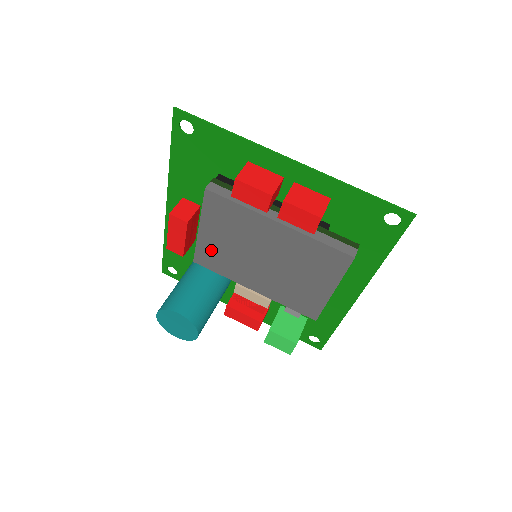
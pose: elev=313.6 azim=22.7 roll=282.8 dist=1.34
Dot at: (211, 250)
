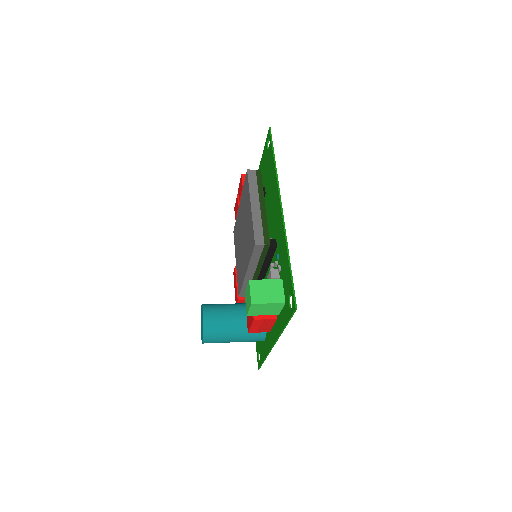
Dot at: occluded
